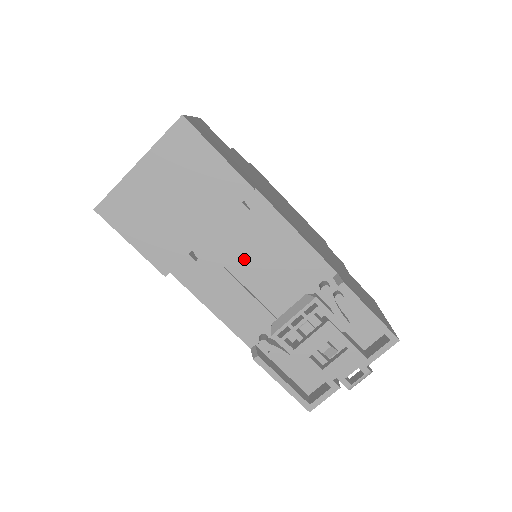
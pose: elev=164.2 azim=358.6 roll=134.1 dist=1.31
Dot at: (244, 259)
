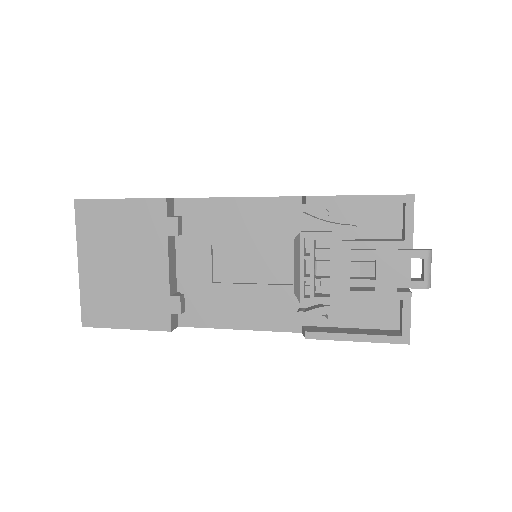
Dot at: (222, 261)
